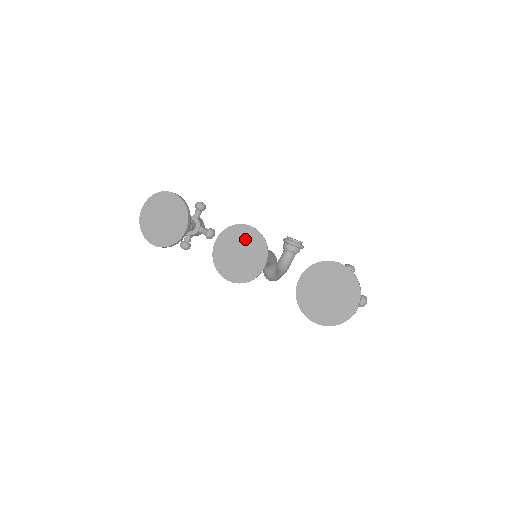
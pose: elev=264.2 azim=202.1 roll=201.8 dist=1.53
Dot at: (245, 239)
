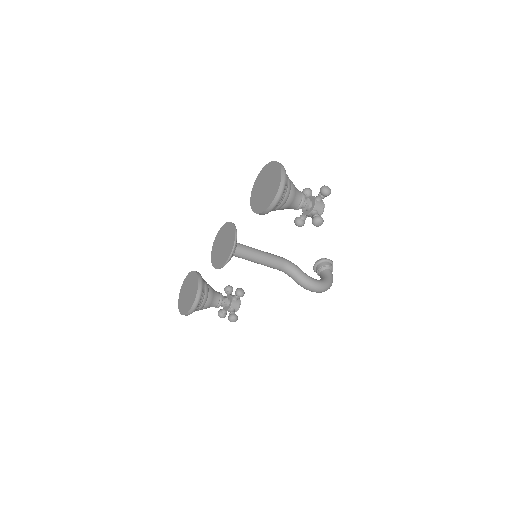
Dot at: (221, 236)
